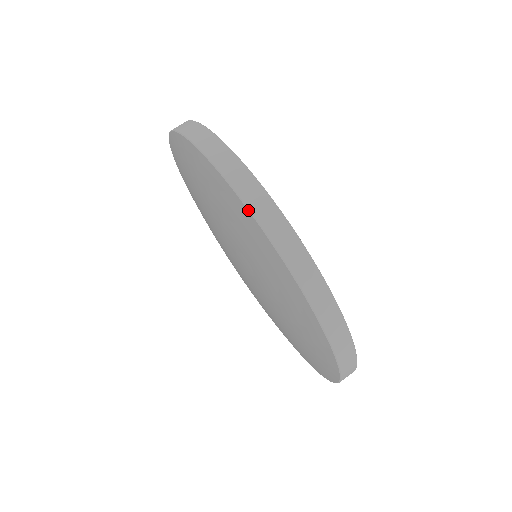
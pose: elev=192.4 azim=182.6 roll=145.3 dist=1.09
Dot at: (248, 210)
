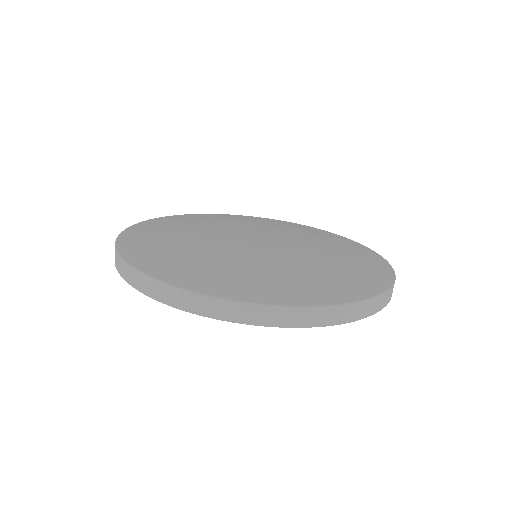
Dot at: occluded
